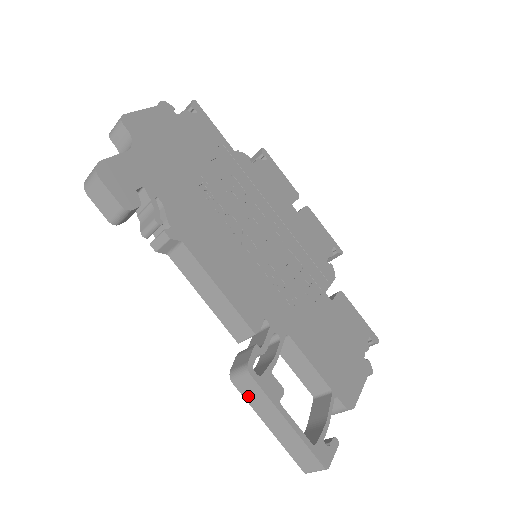
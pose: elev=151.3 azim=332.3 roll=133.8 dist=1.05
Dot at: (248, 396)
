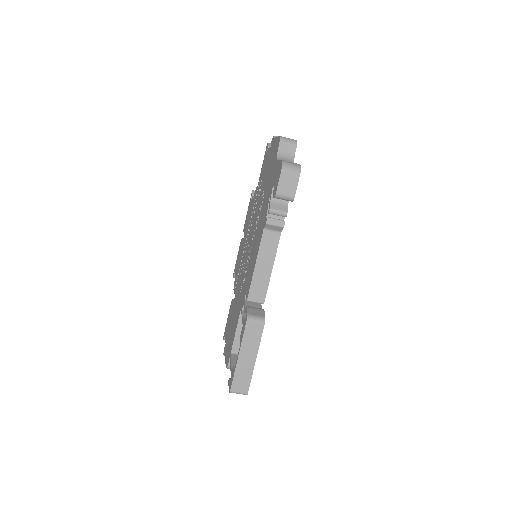
Dot at: (248, 334)
